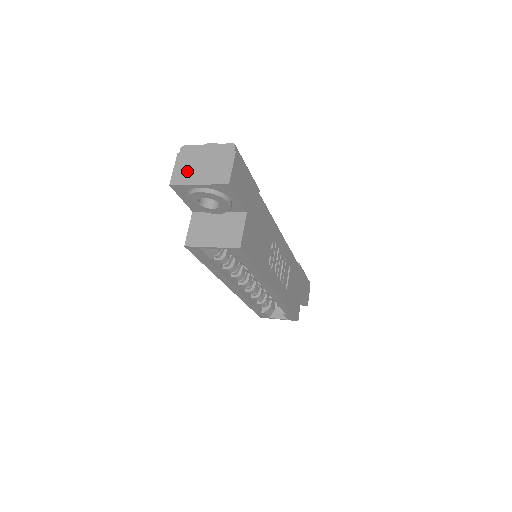
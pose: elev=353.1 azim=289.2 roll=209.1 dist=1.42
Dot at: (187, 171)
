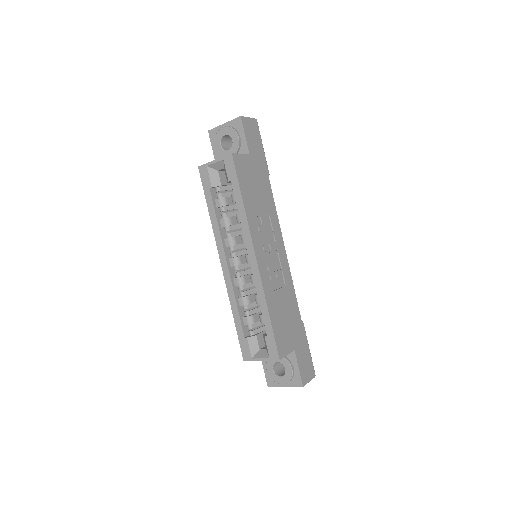
Dot at: occluded
